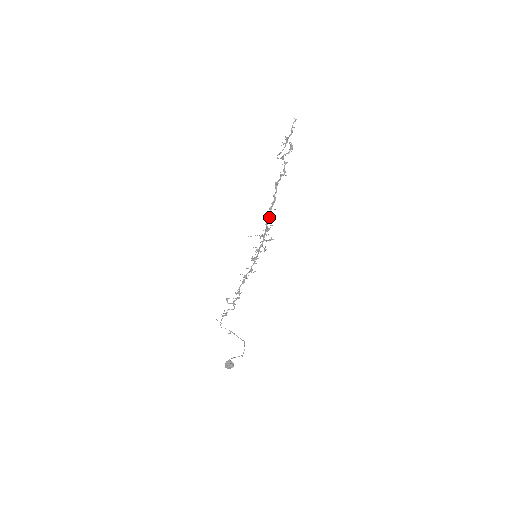
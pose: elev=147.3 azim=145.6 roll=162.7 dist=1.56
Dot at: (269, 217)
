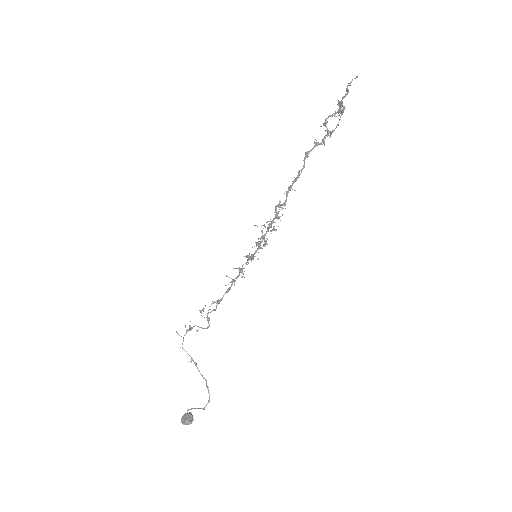
Dot at: (285, 200)
